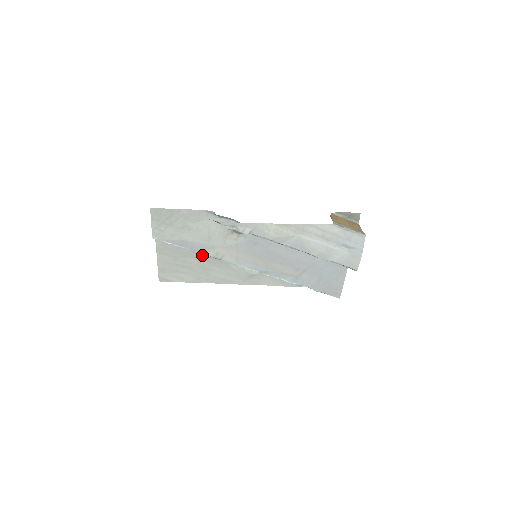
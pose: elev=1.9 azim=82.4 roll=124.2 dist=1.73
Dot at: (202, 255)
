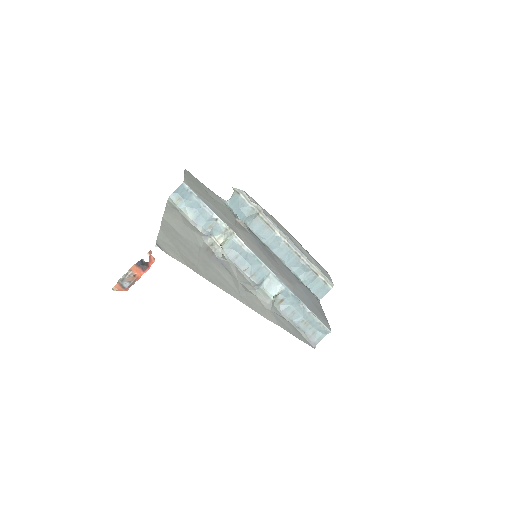
Dot at: (203, 246)
